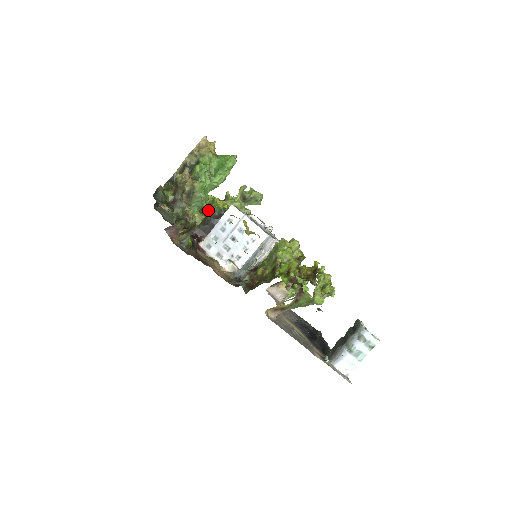
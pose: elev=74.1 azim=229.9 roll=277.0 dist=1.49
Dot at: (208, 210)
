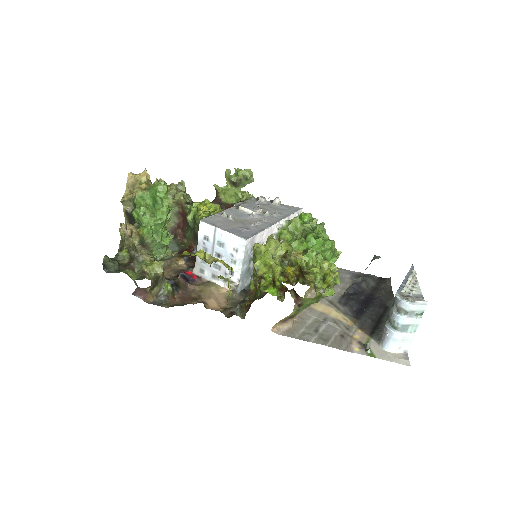
Dot at: (194, 225)
